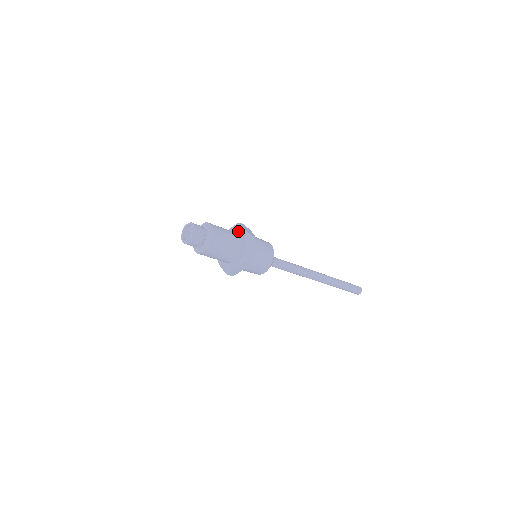
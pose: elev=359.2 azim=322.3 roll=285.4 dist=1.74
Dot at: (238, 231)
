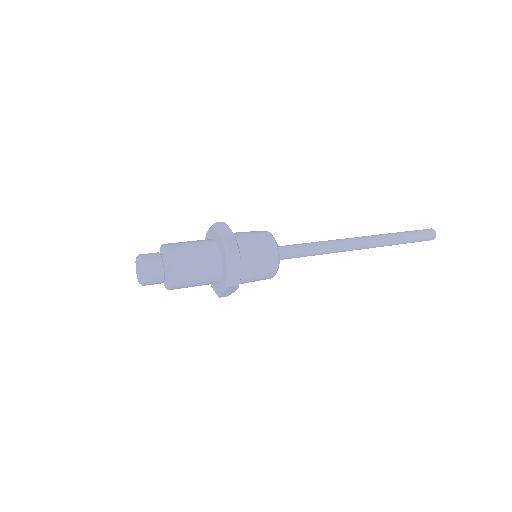
Dot at: occluded
